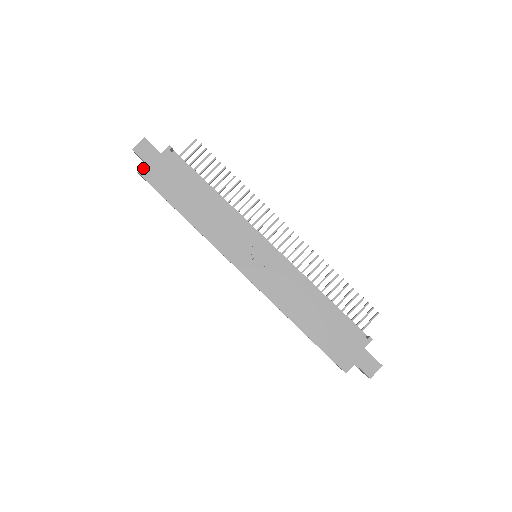
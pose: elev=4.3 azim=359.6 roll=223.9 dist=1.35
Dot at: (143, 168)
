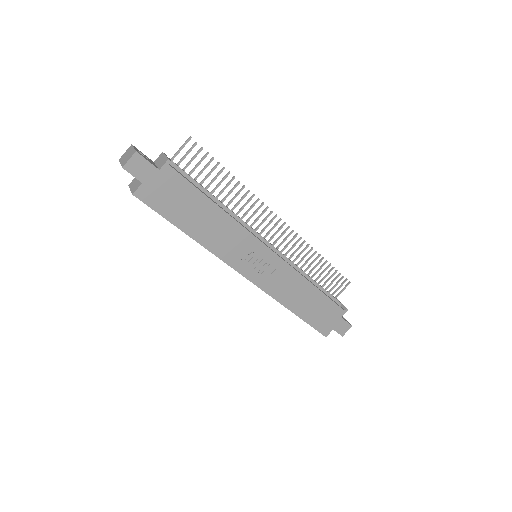
Dot at: (139, 189)
